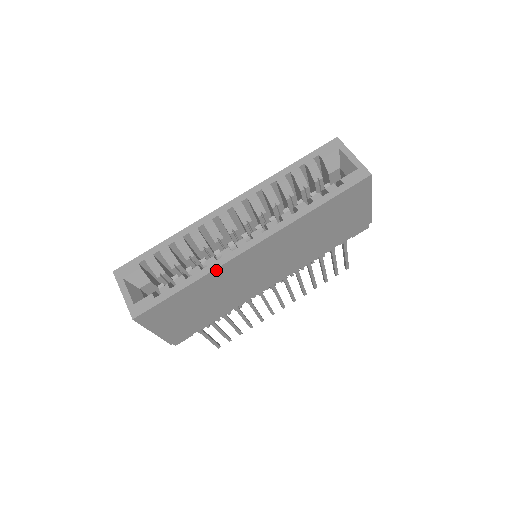
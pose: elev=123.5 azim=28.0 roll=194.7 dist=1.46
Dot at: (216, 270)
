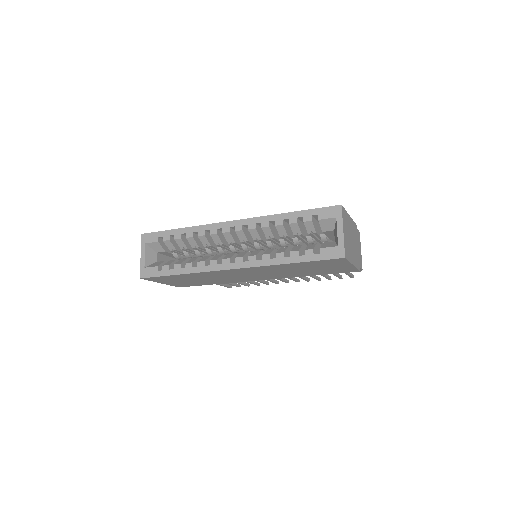
Dot at: (202, 272)
